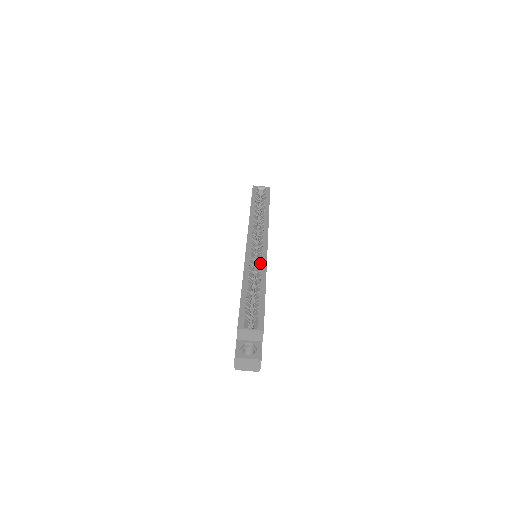
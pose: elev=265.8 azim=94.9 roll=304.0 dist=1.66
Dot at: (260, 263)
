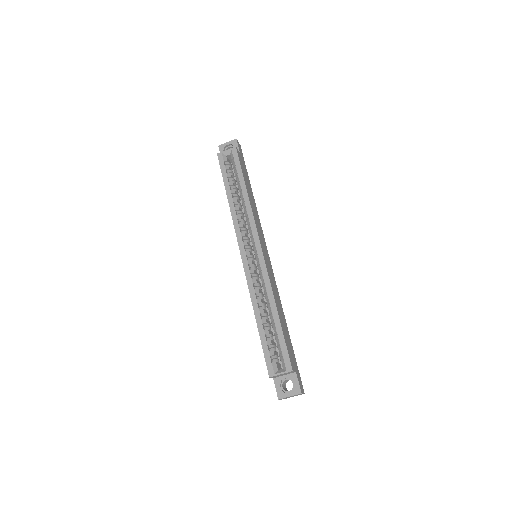
Dot at: (262, 280)
